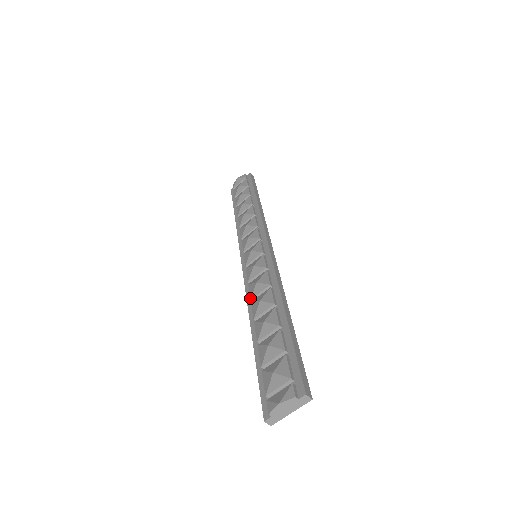
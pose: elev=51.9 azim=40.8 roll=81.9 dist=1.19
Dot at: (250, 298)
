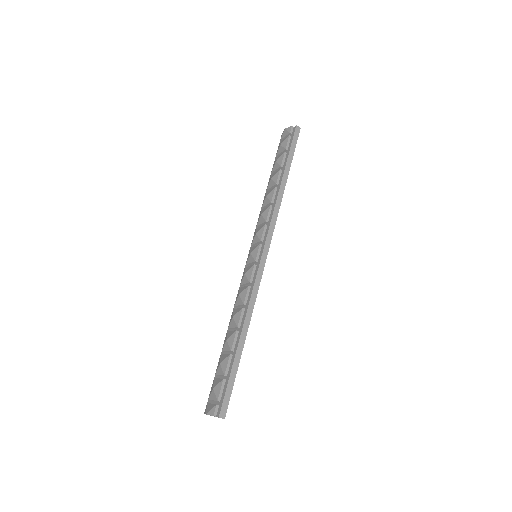
Dot at: (234, 305)
